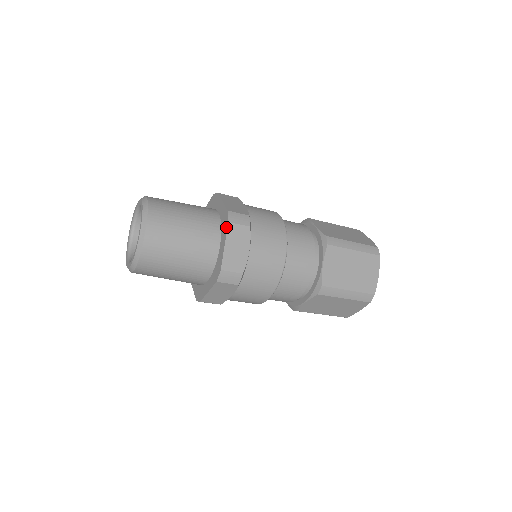
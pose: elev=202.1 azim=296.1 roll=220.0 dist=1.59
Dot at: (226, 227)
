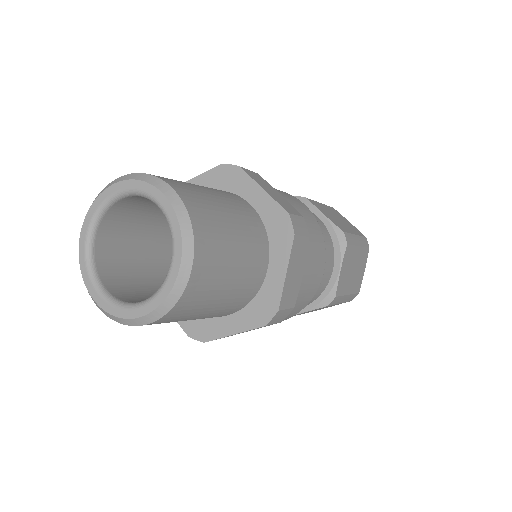
Dot at: (257, 324)
